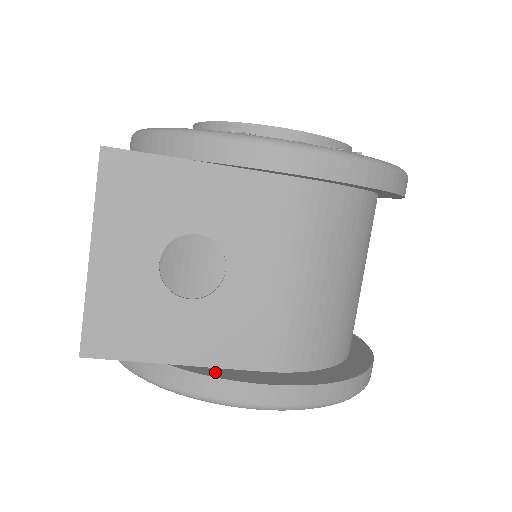
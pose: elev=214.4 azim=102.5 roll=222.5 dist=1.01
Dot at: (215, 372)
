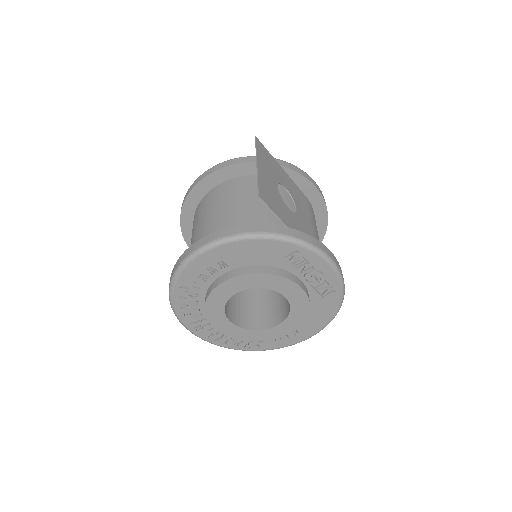
Dot at: occluded
